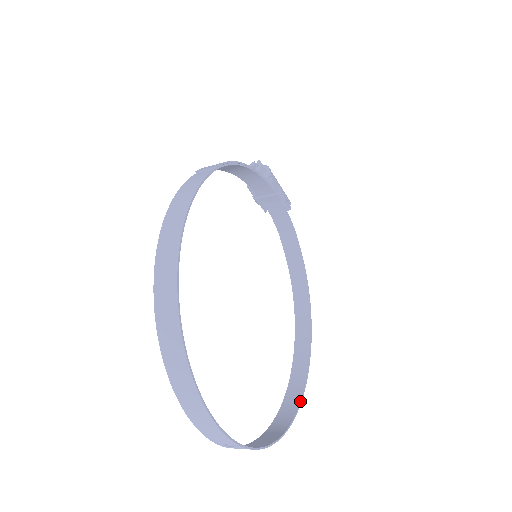
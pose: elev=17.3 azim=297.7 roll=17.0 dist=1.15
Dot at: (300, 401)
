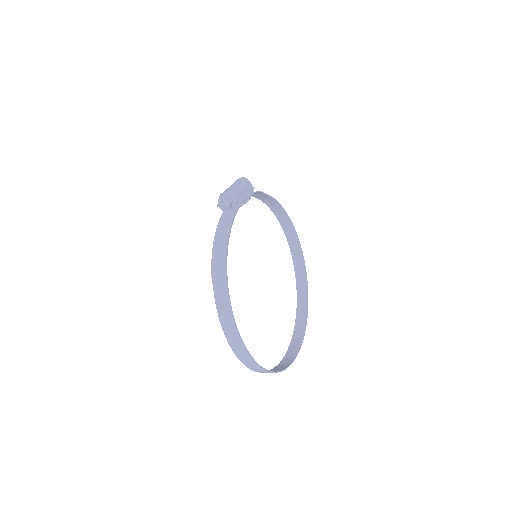
Dot at: (306, 276)
